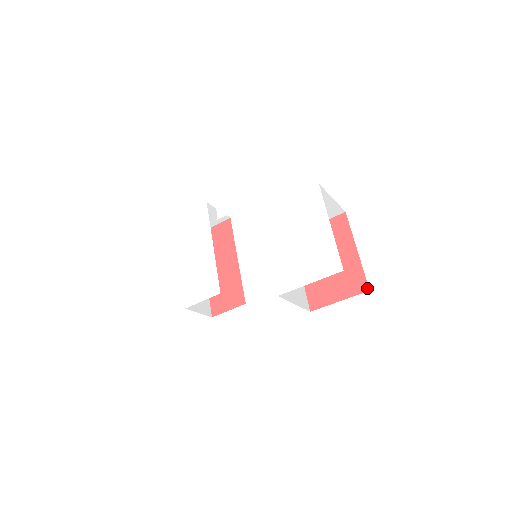
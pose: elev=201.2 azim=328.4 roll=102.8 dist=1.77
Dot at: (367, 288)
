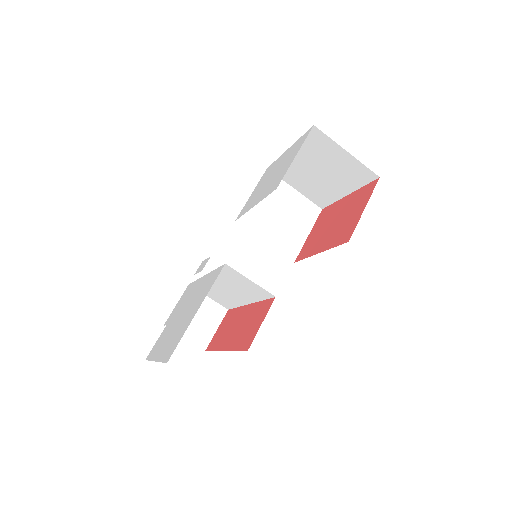
Dot at: (376, 180)
